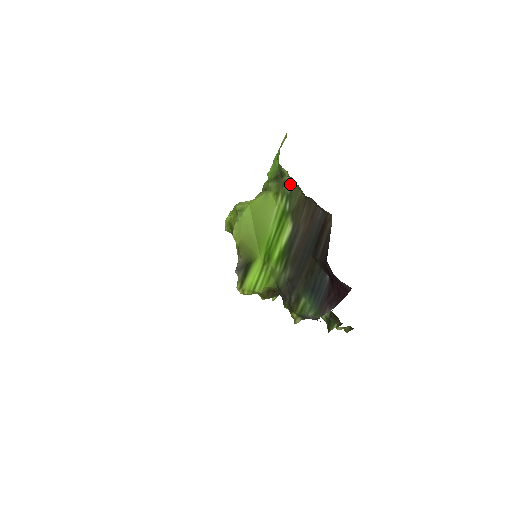
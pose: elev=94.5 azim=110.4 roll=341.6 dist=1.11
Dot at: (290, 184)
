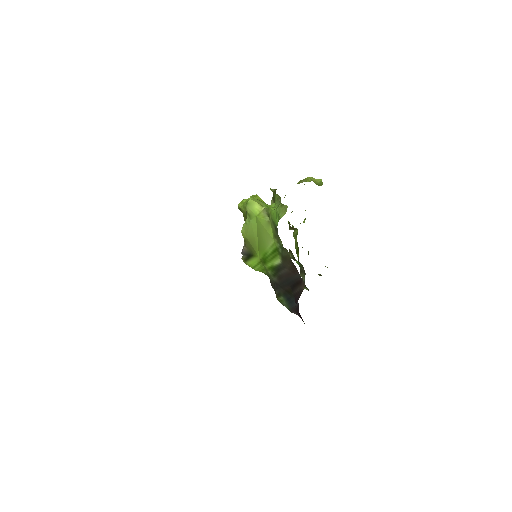
Dot at: occluded
